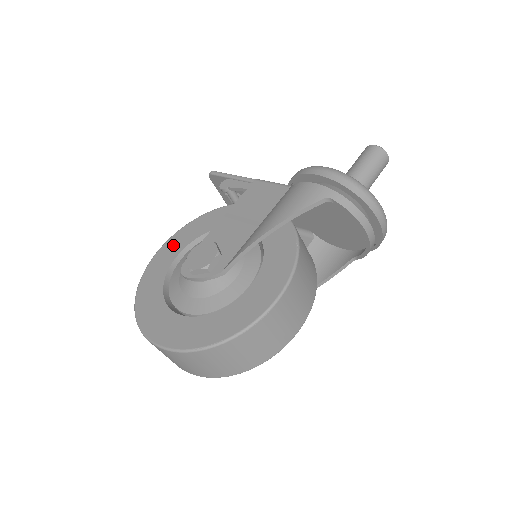
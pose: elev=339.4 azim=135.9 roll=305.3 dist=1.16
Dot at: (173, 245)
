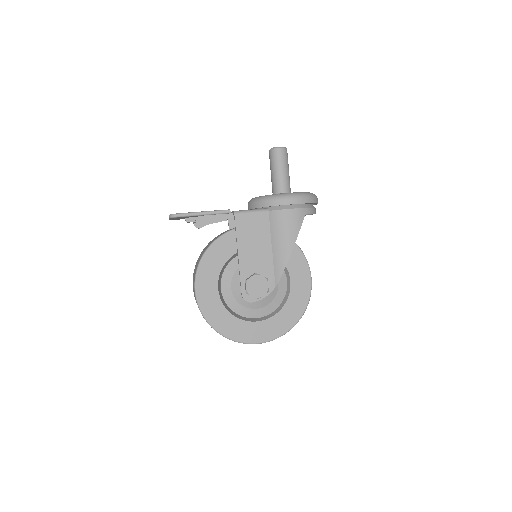
Dot at: (206, 286)
